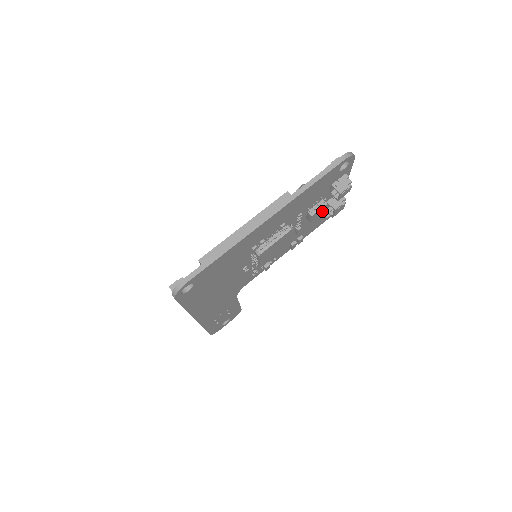
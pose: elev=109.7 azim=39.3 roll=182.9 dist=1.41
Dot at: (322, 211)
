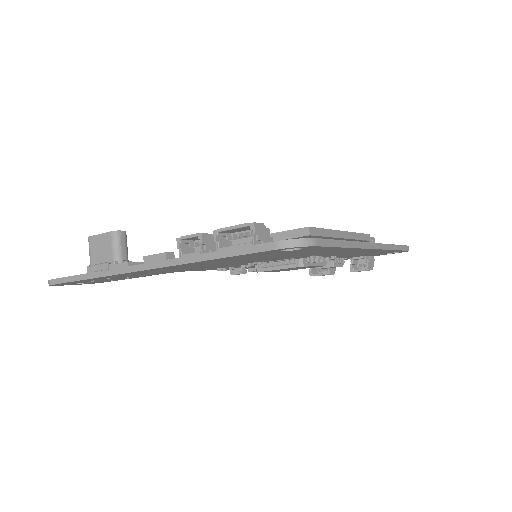
Dot at: occluded
